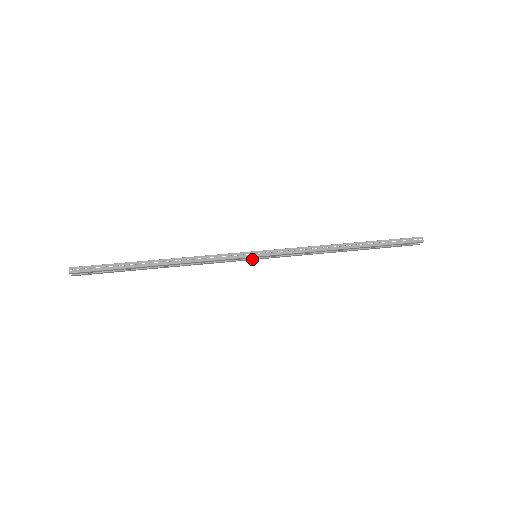
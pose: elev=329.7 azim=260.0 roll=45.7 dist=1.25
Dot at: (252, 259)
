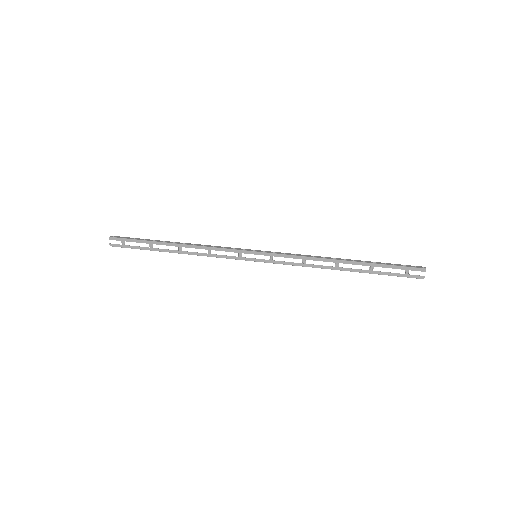
Dot at: (252, 259)
